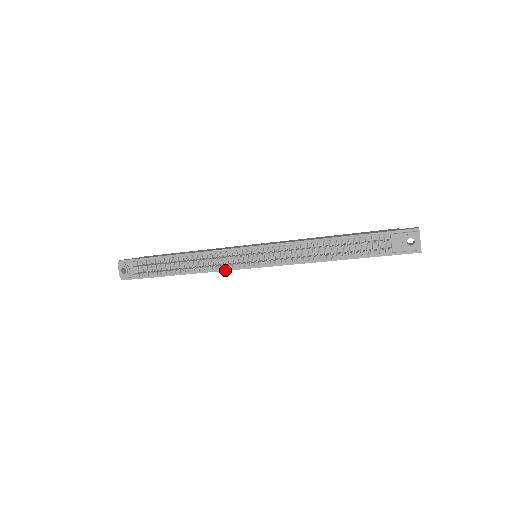
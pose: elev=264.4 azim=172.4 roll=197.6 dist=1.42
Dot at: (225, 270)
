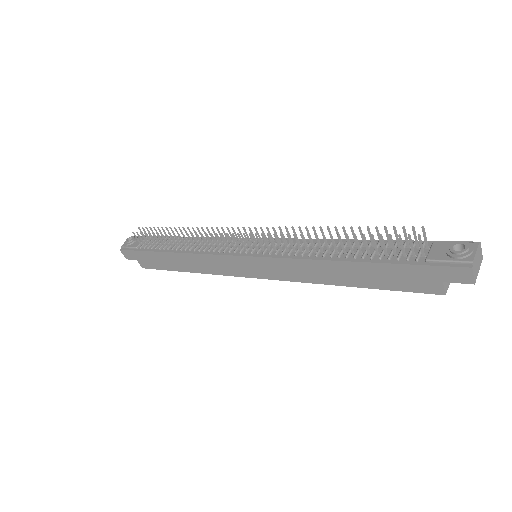
Dot at: (214, 254)
